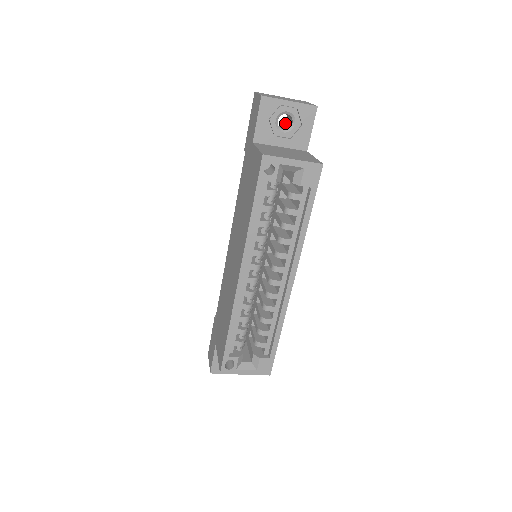
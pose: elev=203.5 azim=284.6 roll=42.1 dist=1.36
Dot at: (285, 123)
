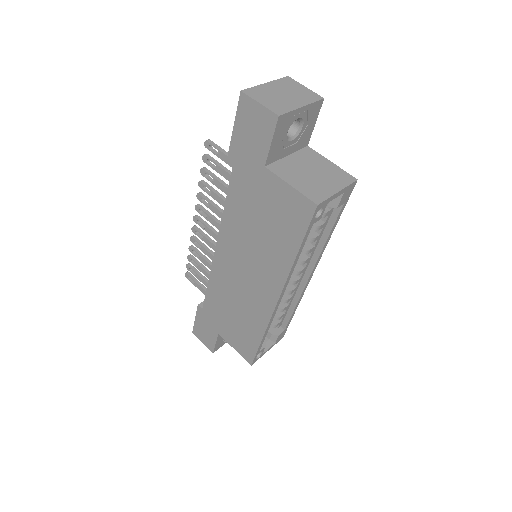
Dot at: occluded
